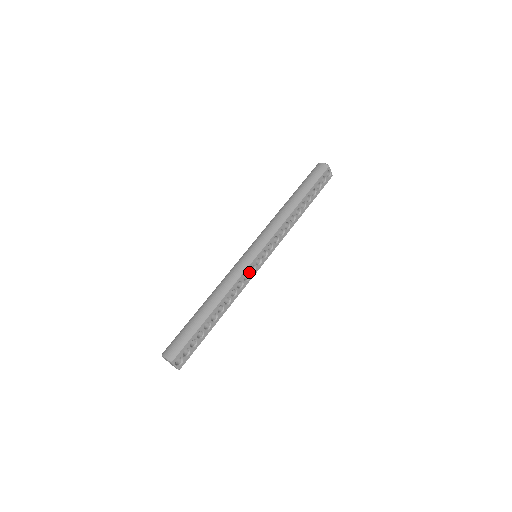
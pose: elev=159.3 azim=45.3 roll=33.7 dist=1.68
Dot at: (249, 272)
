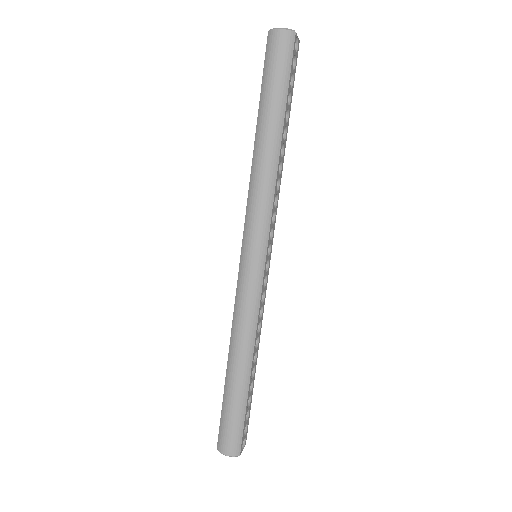
Dot at: (263, 289)
